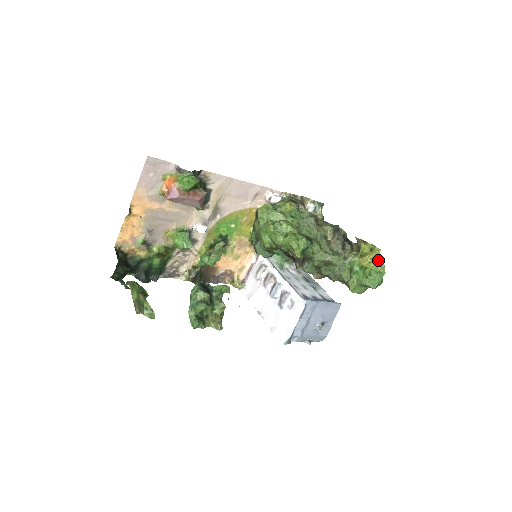
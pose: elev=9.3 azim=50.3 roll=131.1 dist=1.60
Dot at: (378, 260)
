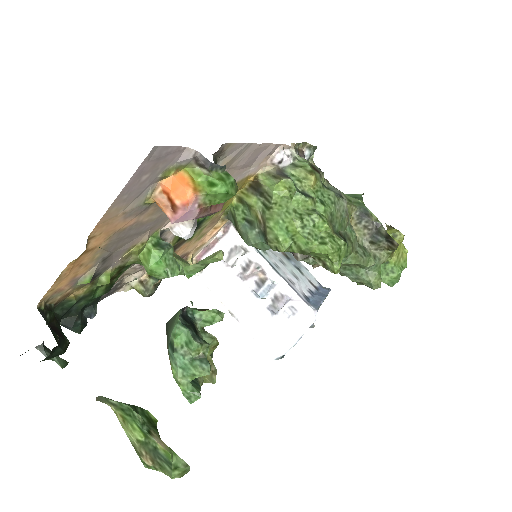
Dot at: (401, 251)
